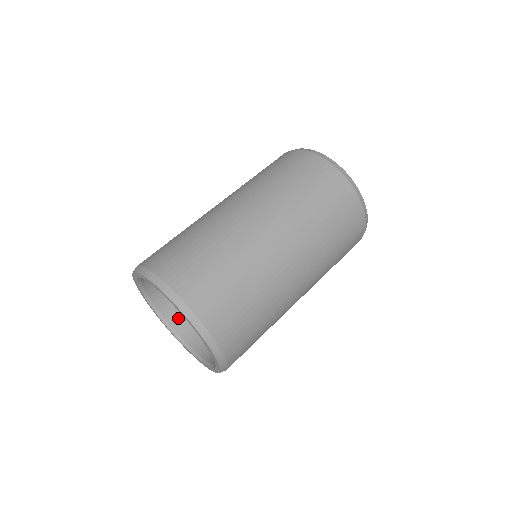
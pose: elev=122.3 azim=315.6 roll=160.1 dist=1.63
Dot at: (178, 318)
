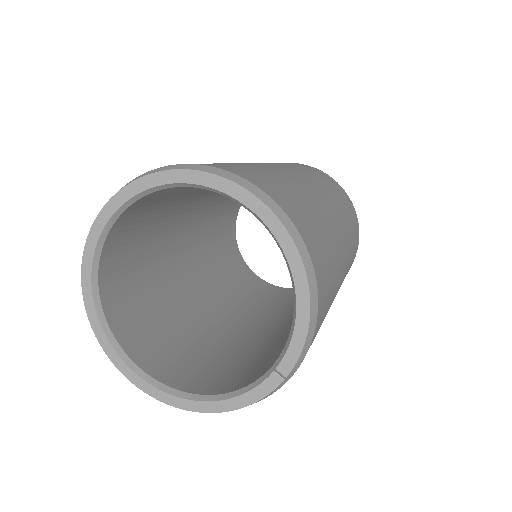
Dot at: (143, 351)
